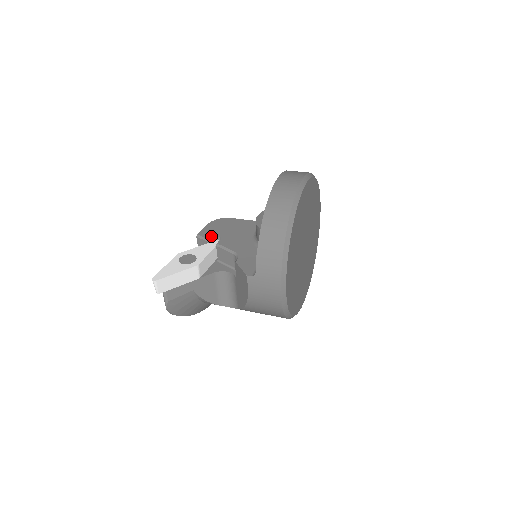
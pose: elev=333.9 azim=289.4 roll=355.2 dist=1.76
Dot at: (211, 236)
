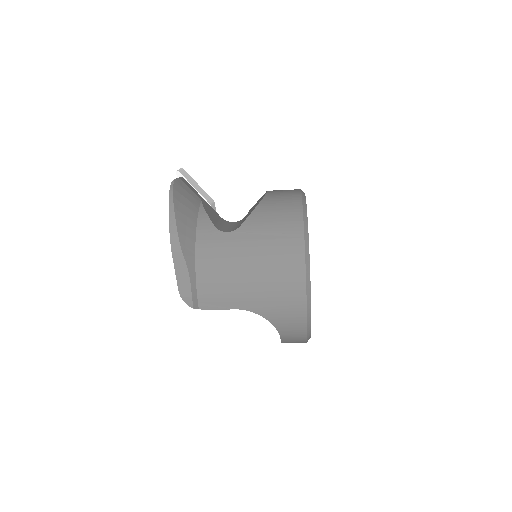
Dot at: occluded
